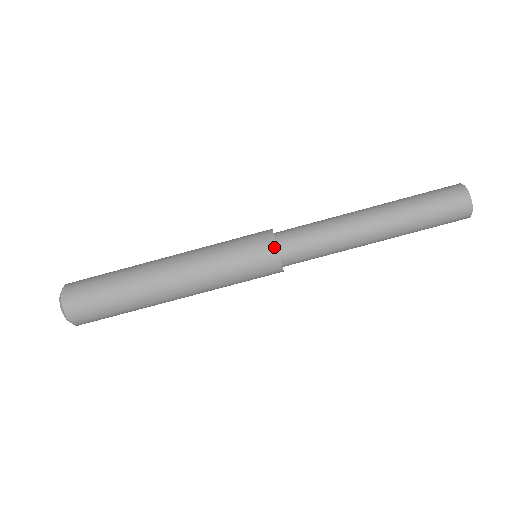
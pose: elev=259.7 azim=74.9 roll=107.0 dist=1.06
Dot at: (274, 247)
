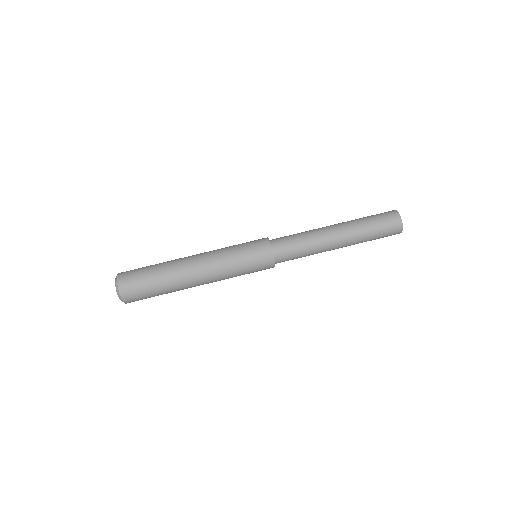
Dot at: (270, 252)
